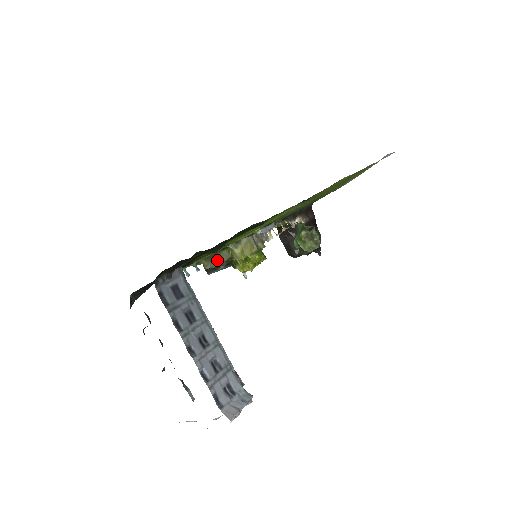
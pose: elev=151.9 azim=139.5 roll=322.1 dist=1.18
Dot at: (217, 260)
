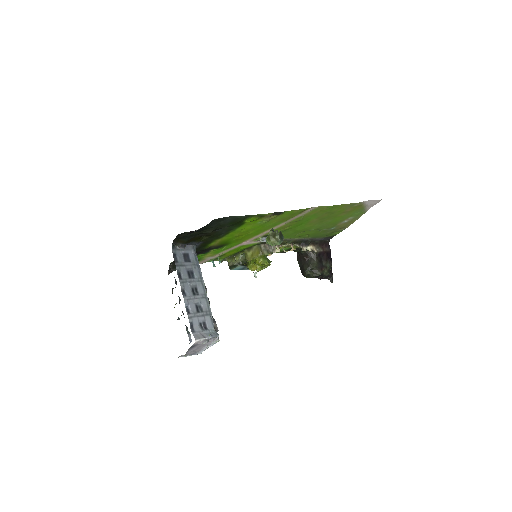
Dot at: (236, 259)
